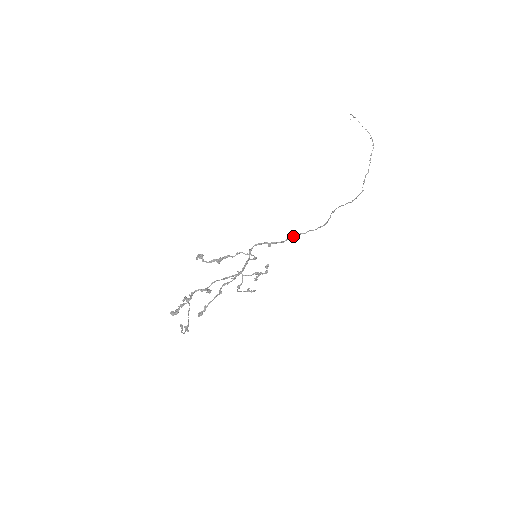
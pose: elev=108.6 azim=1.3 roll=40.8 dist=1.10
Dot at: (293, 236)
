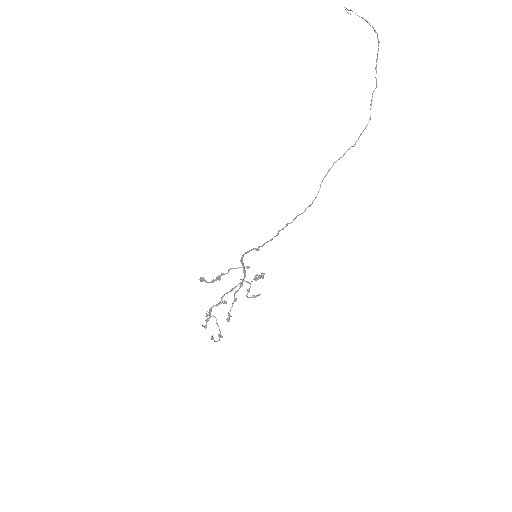
Dot at: (280, 230)
